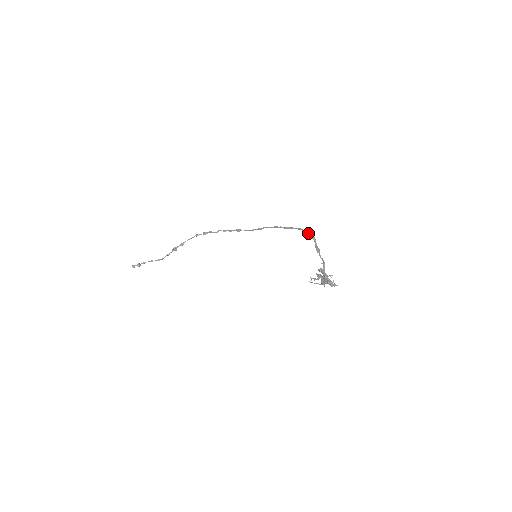
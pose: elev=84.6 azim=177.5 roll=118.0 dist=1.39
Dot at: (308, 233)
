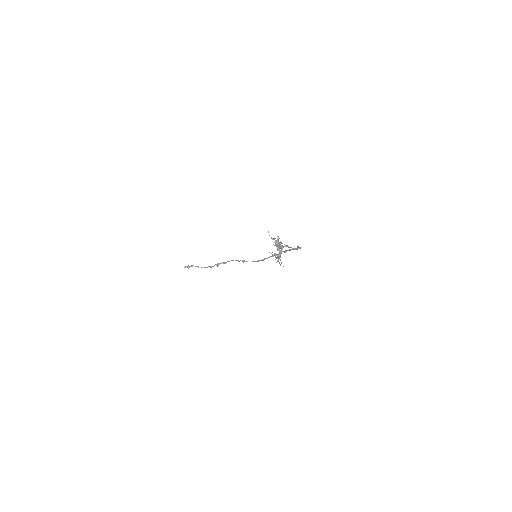
Dot at: occluded
